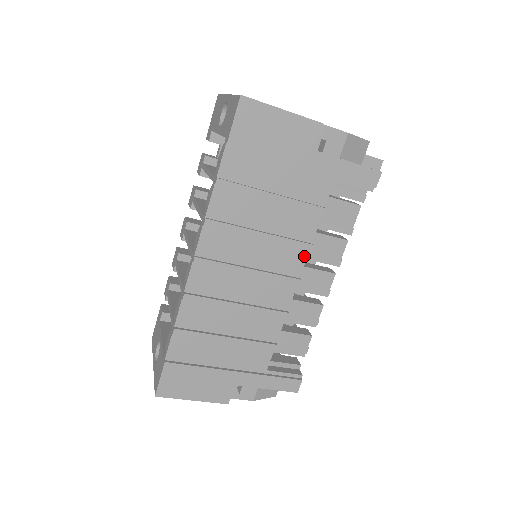
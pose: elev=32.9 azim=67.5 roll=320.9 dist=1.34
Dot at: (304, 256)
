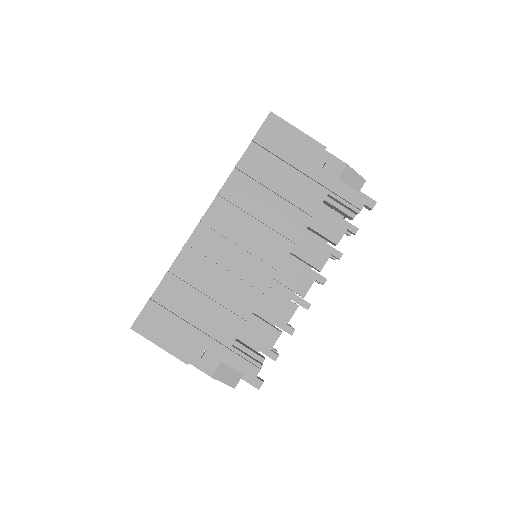
Dot at: (290, 248)
